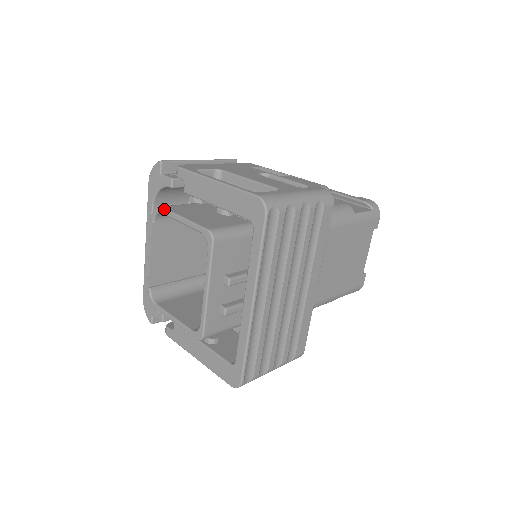
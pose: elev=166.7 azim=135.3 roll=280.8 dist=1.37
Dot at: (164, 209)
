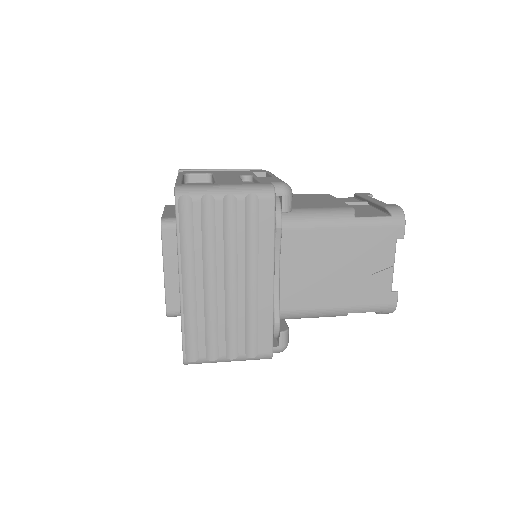
Dot at: occluded
